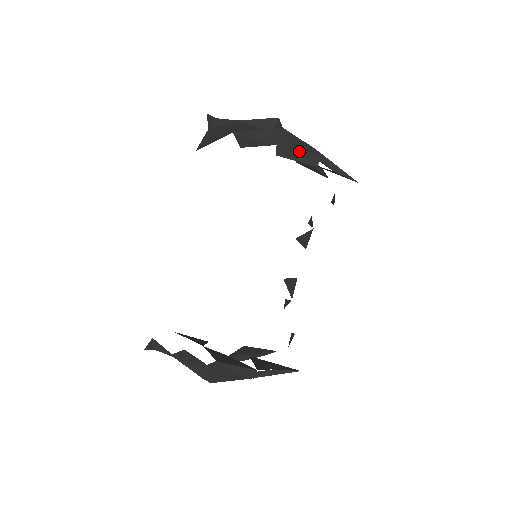
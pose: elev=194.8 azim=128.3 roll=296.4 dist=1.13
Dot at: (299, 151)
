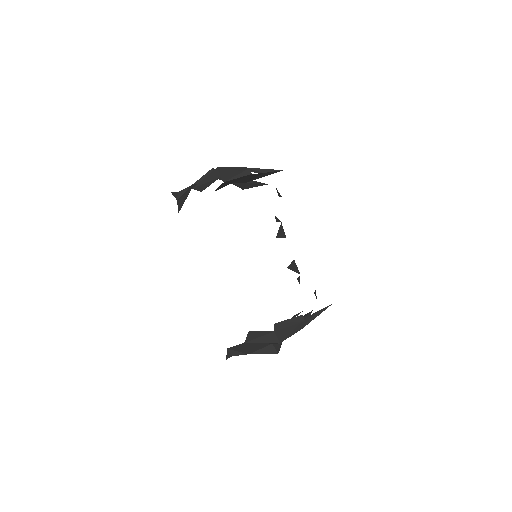
Dot at: occluded
